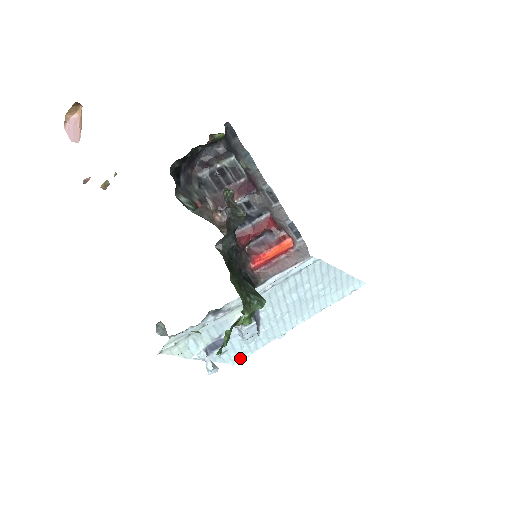
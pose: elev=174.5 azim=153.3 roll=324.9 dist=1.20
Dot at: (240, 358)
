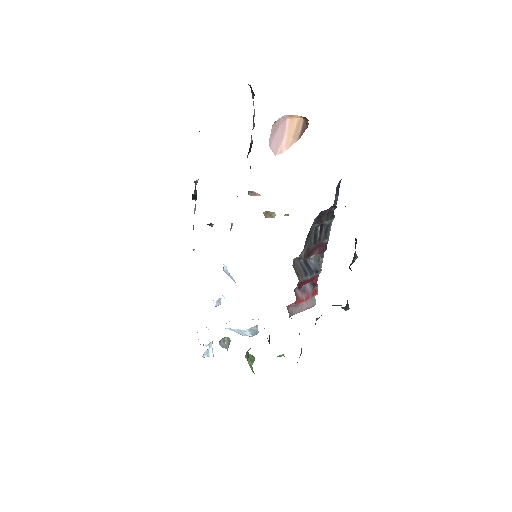
Dot at: occluded
